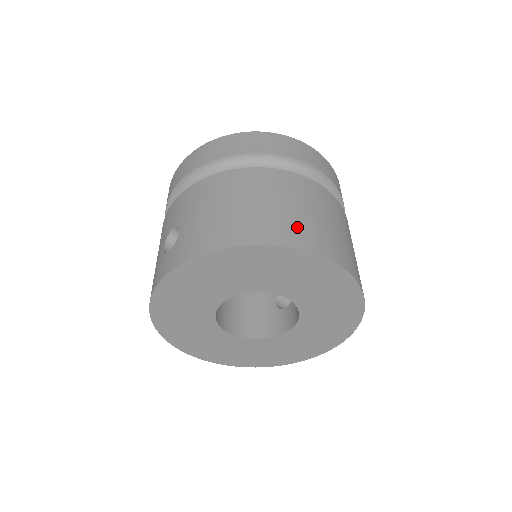
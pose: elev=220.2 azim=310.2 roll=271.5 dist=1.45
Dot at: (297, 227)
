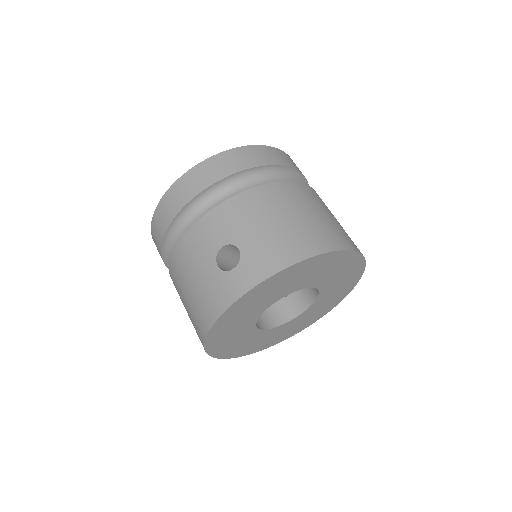
Dot at: (336, 232)
